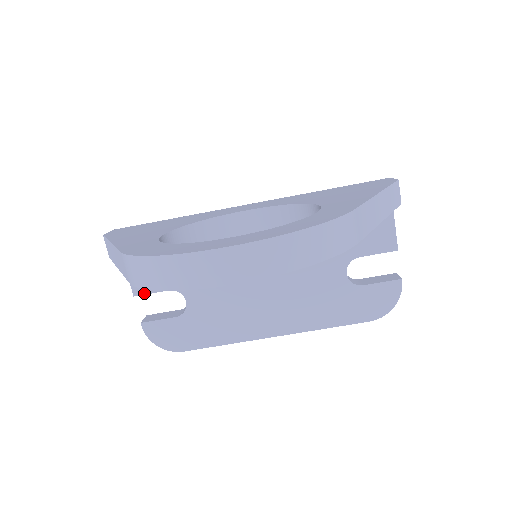
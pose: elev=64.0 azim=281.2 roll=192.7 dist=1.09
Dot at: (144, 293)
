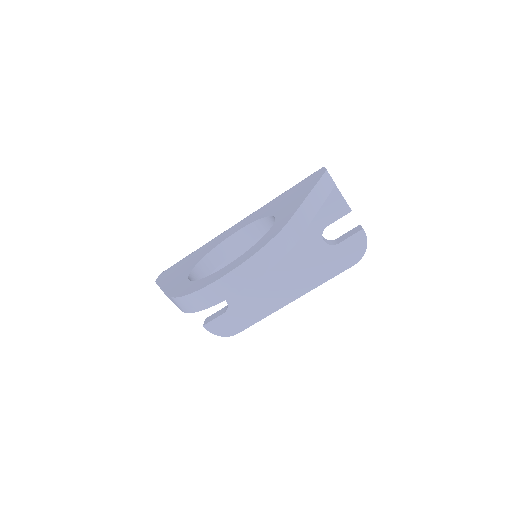
Dot at: occluded
